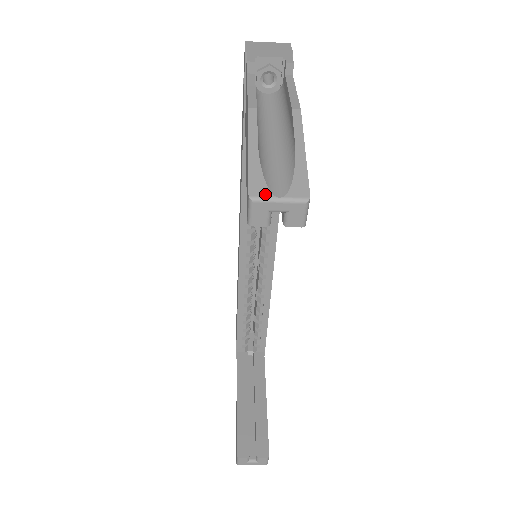
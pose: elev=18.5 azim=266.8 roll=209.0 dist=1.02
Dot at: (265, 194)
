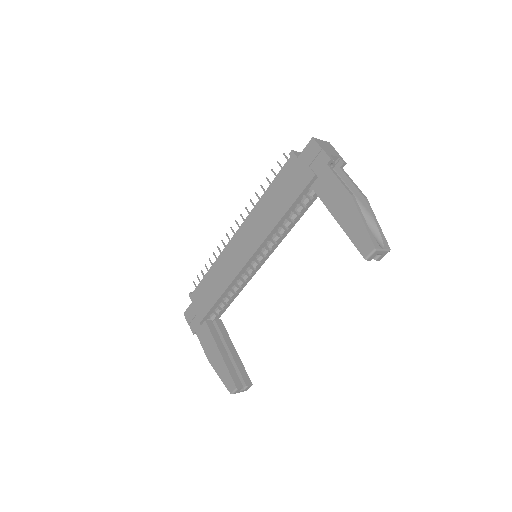
Dot at: (379, 247)
